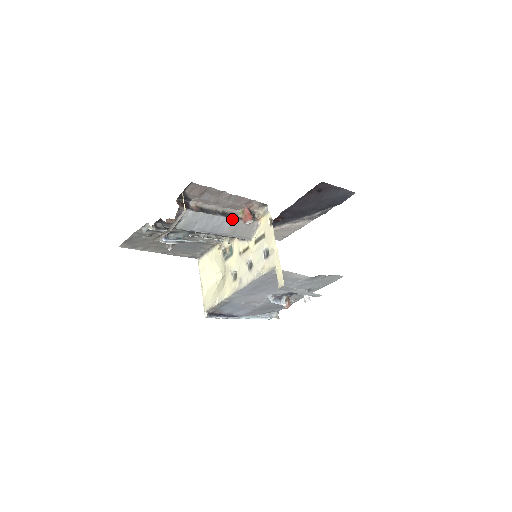
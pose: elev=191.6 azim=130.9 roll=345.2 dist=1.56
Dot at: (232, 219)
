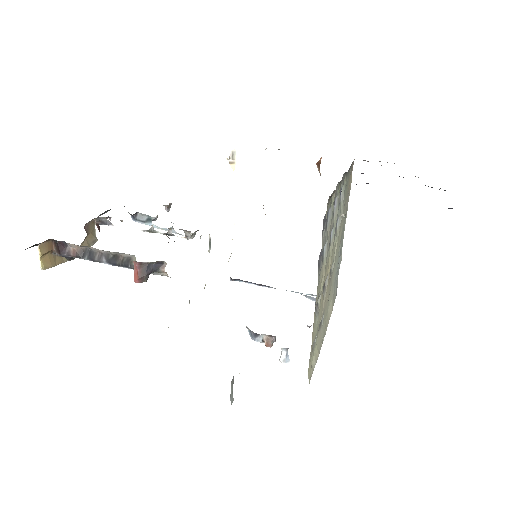
Dot at: (125, 267)
